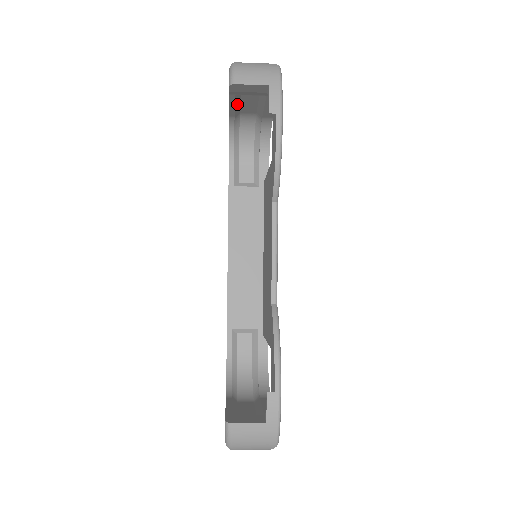
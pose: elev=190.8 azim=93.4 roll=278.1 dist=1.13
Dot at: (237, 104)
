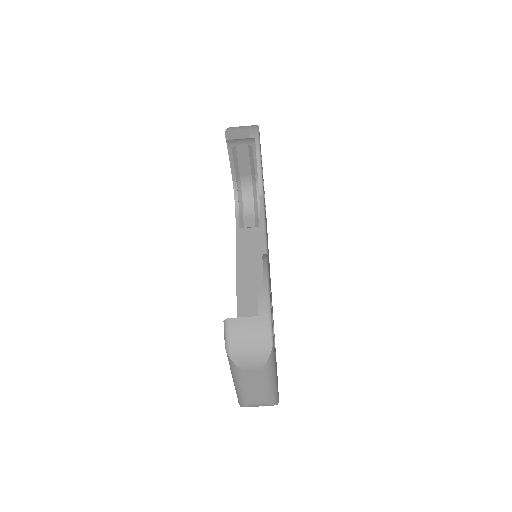
Dot at: (235, 161)
